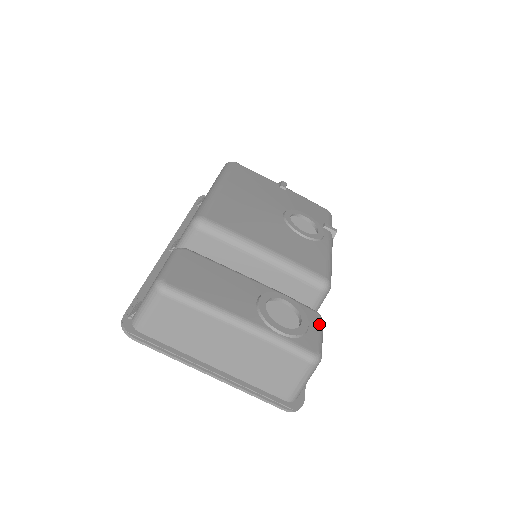
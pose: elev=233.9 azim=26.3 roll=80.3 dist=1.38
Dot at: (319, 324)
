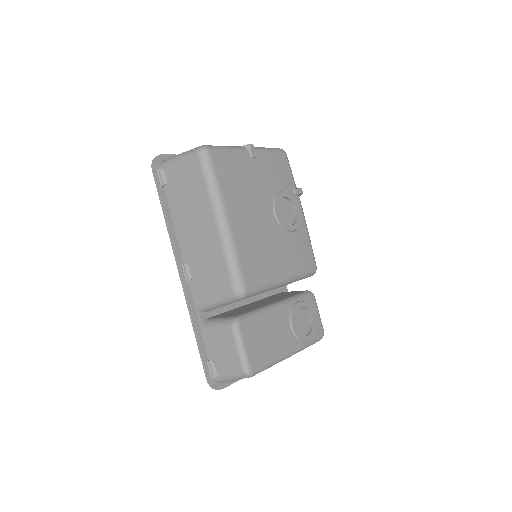
Dot at: (316, 305)
